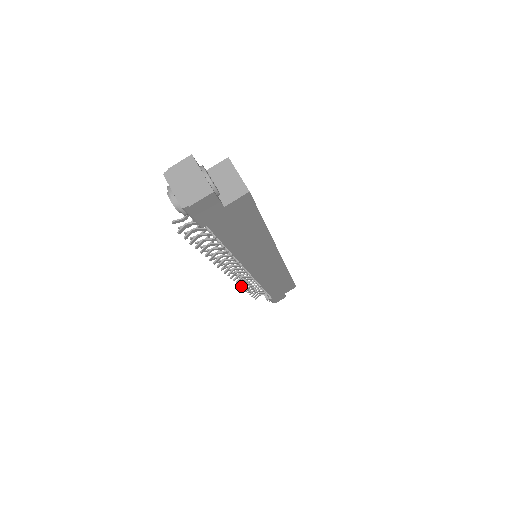
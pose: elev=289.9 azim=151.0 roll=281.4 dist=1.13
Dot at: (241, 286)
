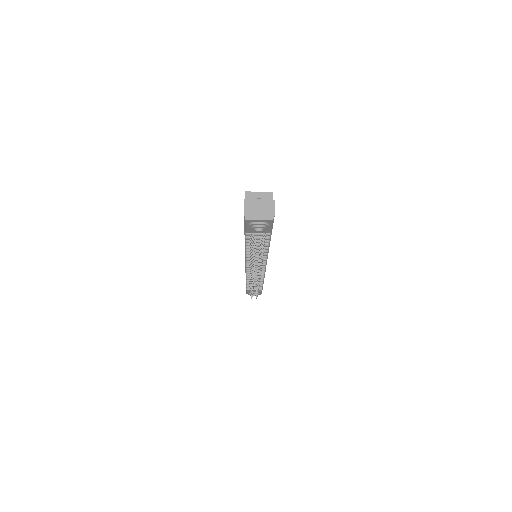
Dot at: occluded
